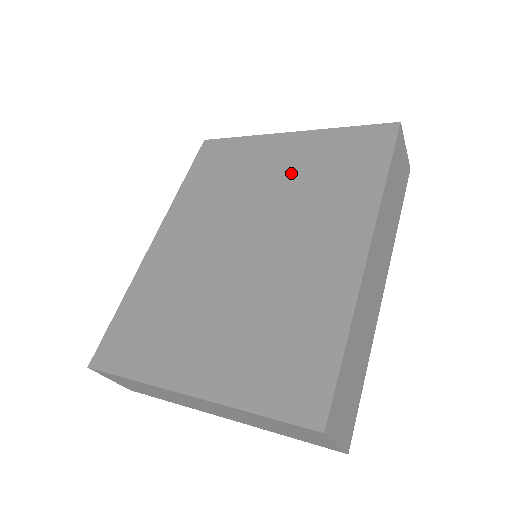
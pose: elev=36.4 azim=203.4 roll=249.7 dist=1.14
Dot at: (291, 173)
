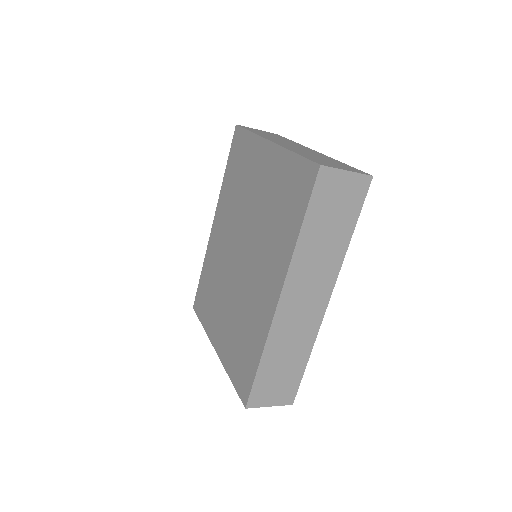
Dot at: (263, 195)
